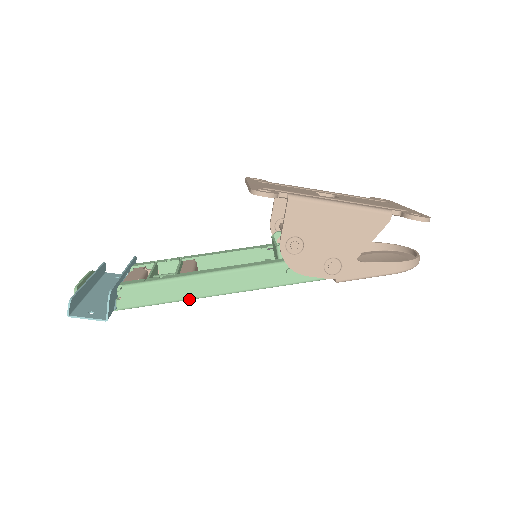
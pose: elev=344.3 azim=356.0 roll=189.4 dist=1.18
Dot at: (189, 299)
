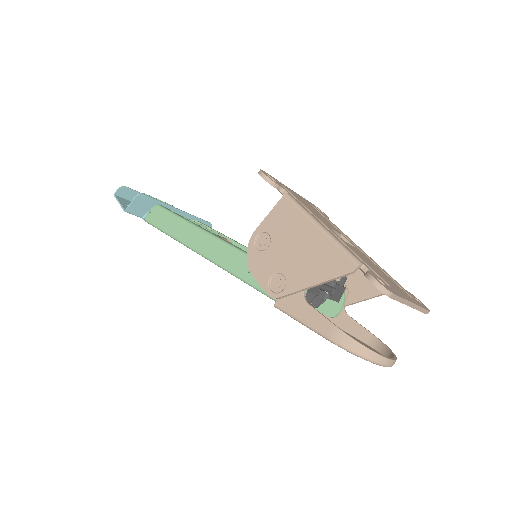
Dot at: (180, 241)
